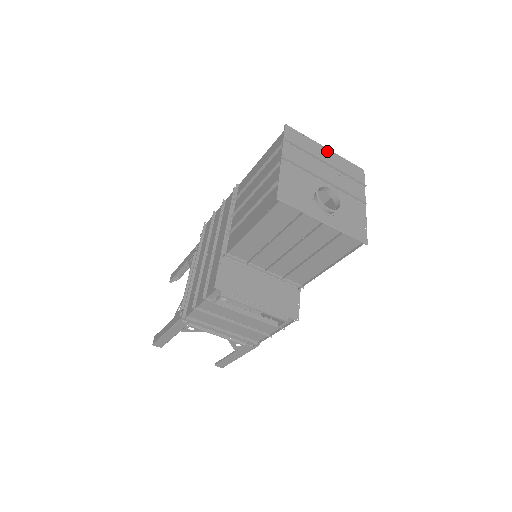
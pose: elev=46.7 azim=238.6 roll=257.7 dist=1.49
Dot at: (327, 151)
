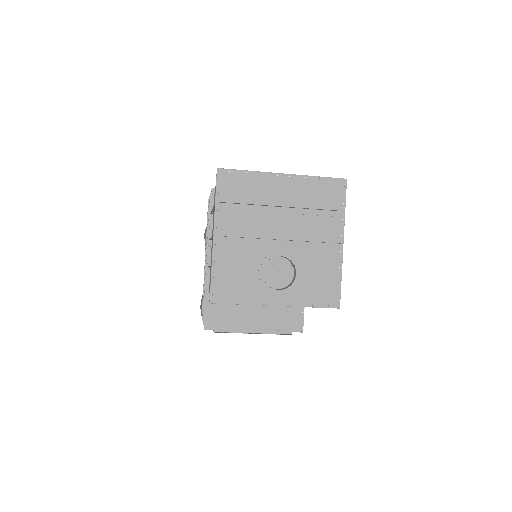
Dot at: (284, 179)
